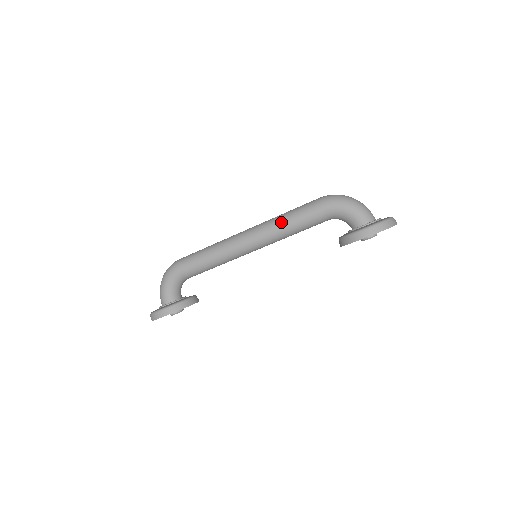
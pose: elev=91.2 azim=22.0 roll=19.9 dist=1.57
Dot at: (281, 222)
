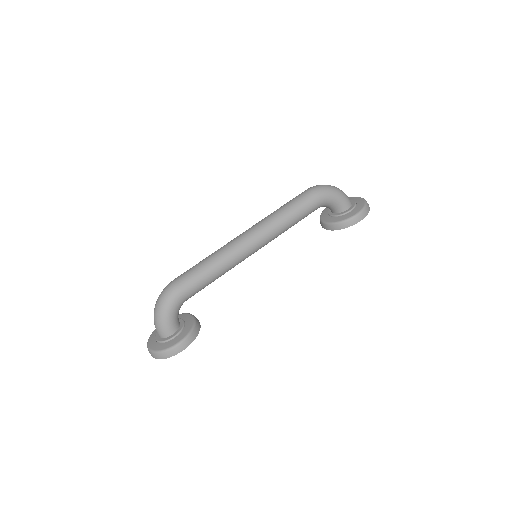
Dot at: (285, 219)
